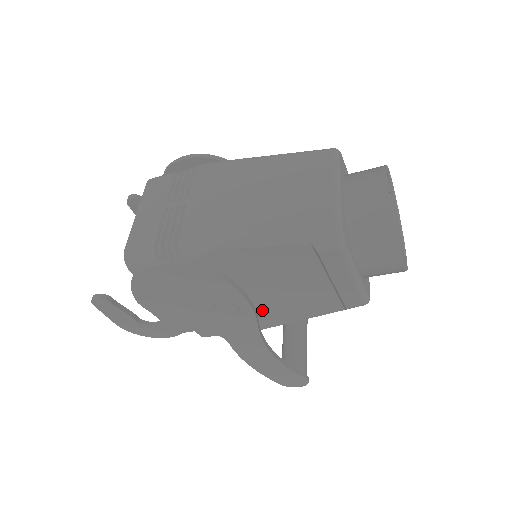
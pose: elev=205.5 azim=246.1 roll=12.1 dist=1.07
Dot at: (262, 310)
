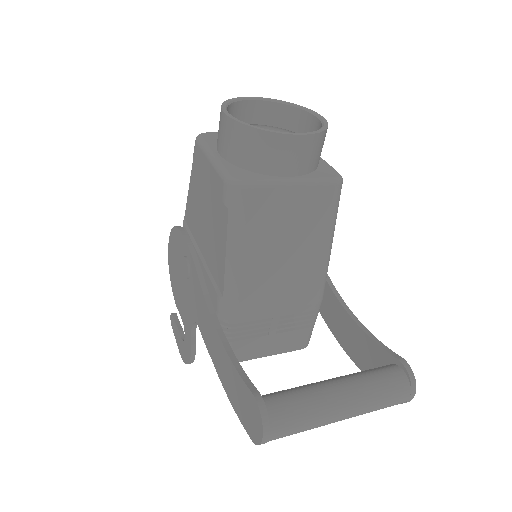
Dot at: (212, 270)
